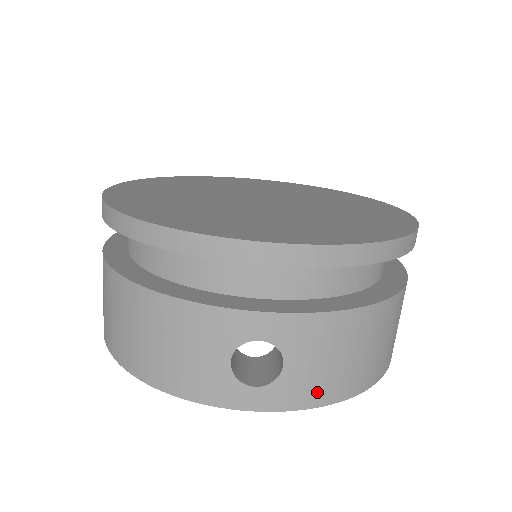
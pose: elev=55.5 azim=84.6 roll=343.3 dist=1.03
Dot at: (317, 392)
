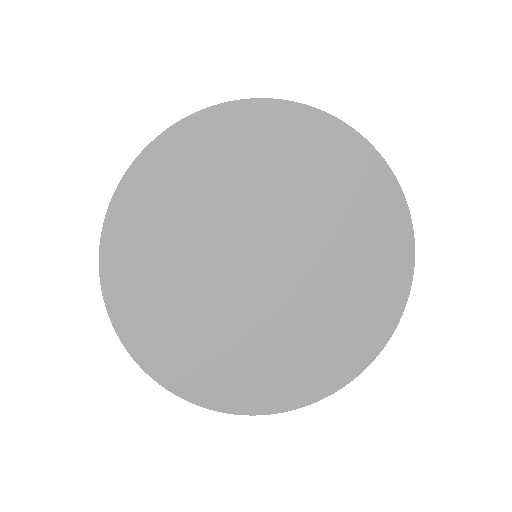
Dot at: occluded
